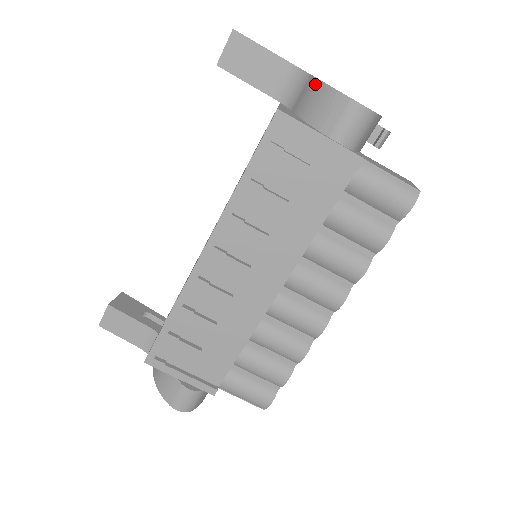
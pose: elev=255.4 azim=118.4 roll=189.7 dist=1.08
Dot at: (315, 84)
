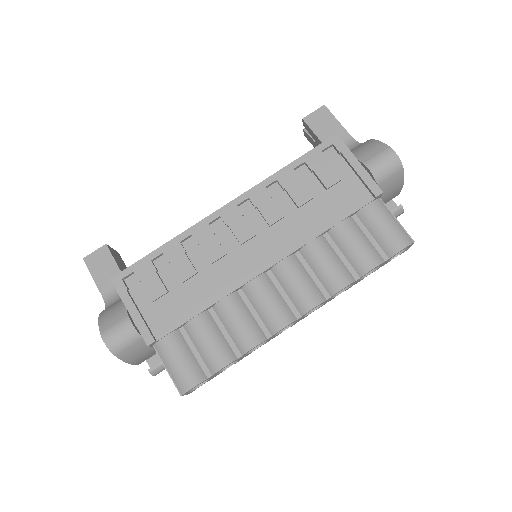
Dot at: (366, 141)
